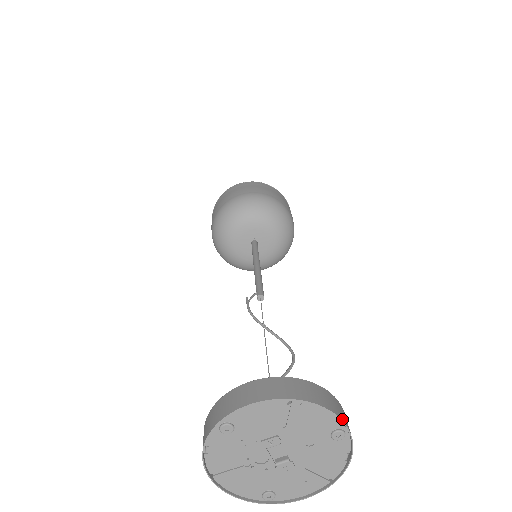
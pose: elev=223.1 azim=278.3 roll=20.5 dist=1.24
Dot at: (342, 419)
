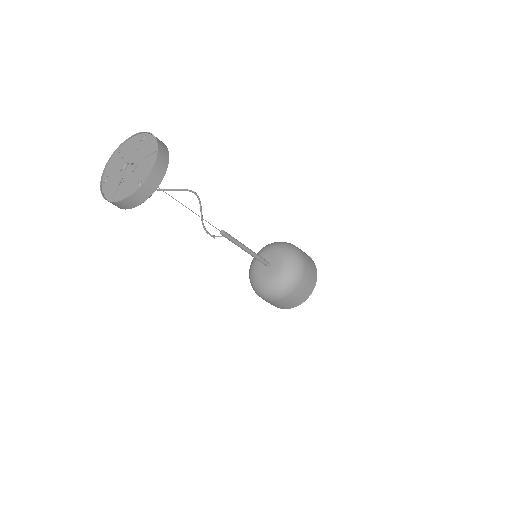
Dot at: (140, 133)
